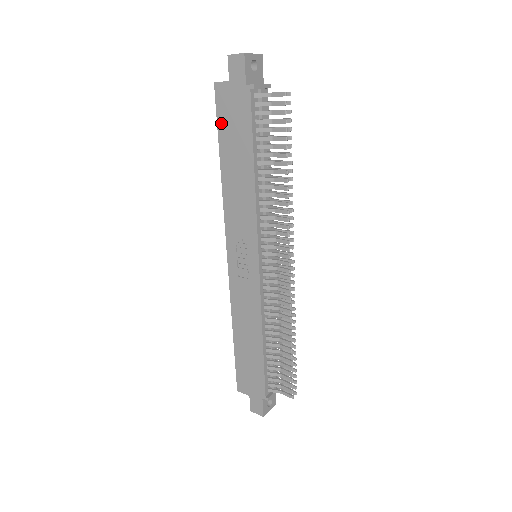
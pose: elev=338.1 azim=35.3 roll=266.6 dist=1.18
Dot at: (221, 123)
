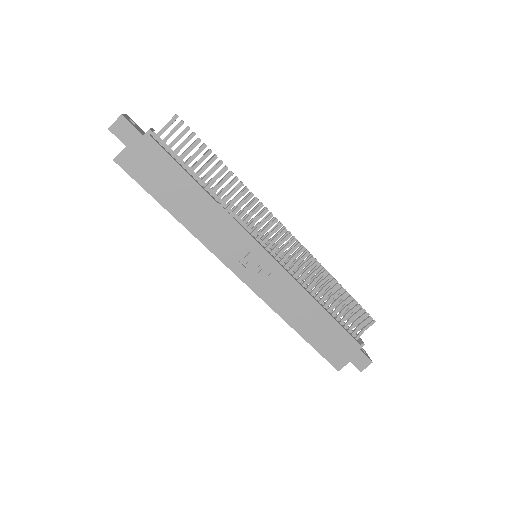
Dot at: (146, 184)
